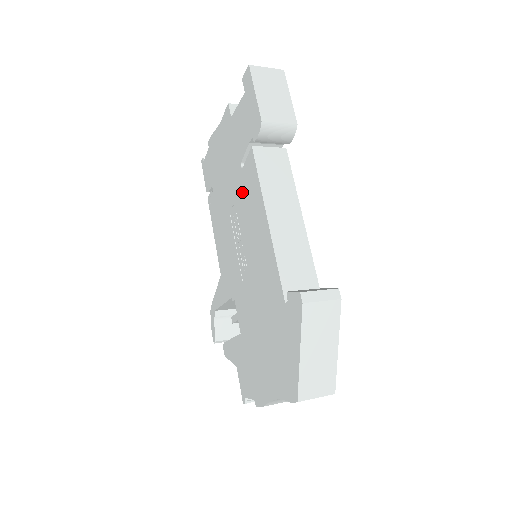
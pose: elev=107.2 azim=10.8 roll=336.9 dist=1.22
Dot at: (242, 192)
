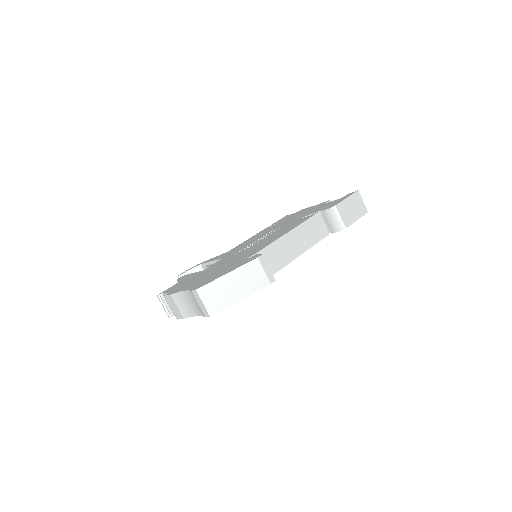
Dot at: (289, 225)
